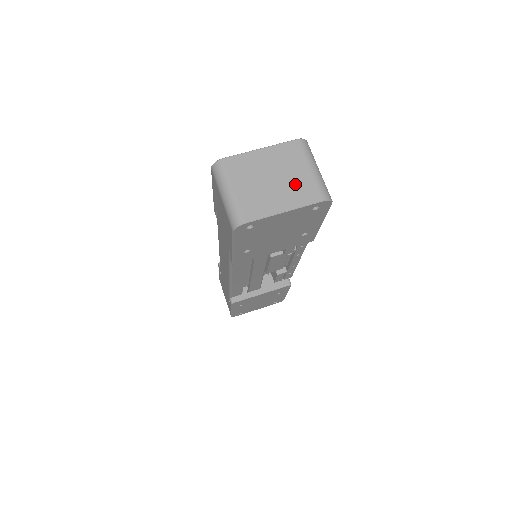
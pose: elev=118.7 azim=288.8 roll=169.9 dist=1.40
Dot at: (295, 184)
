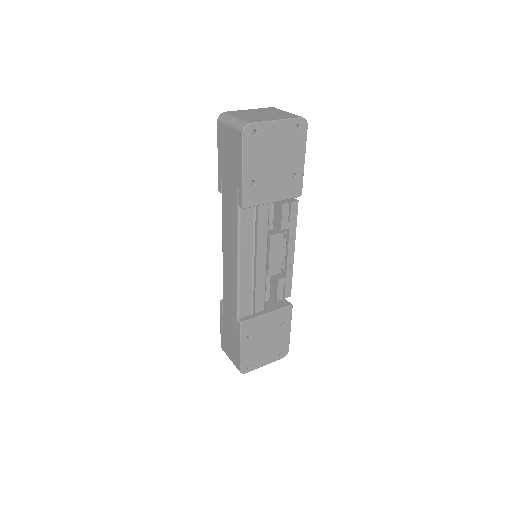
Dot at: (279, 115)
